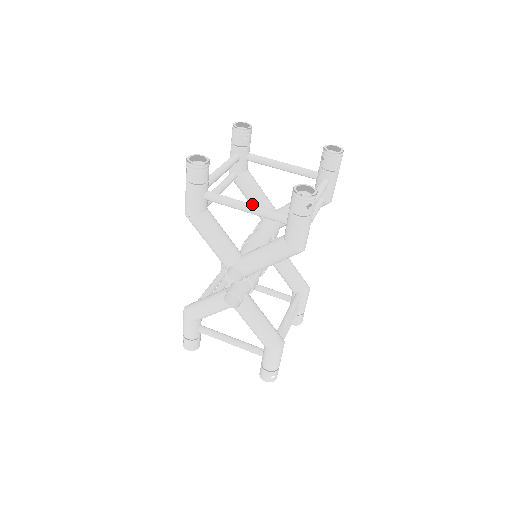
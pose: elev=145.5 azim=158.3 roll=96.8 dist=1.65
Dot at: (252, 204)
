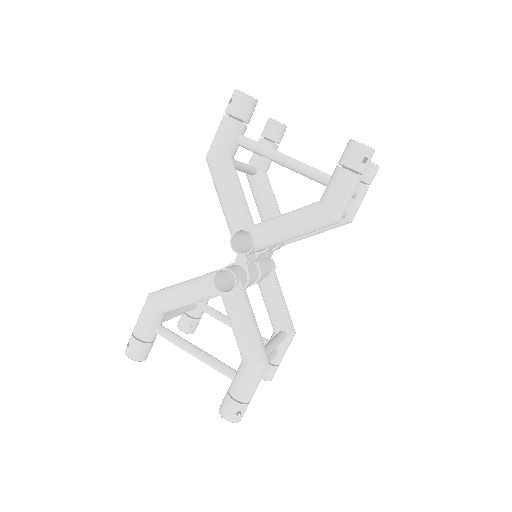
Dot at: occluded
